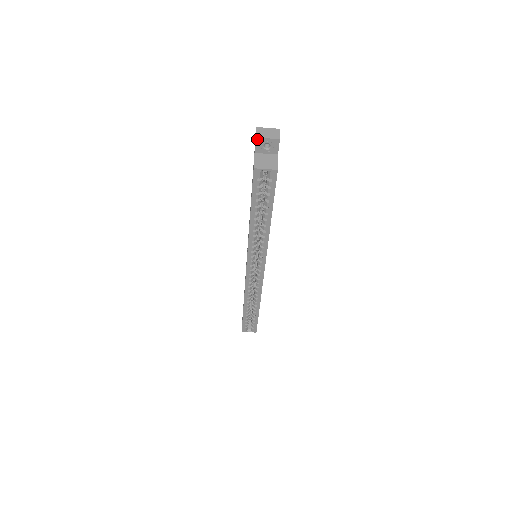
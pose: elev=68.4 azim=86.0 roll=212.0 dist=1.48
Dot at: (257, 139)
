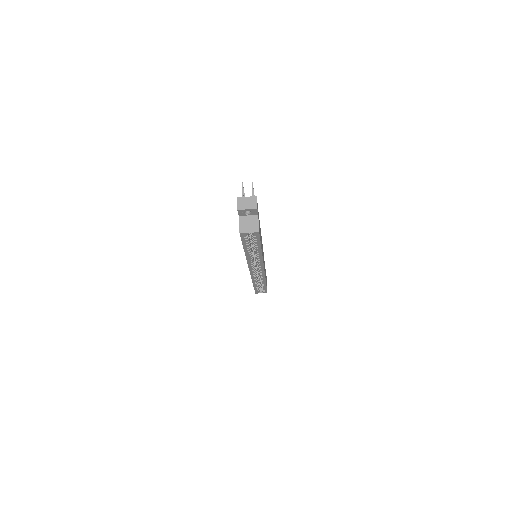
Dot at: (239, 210)
